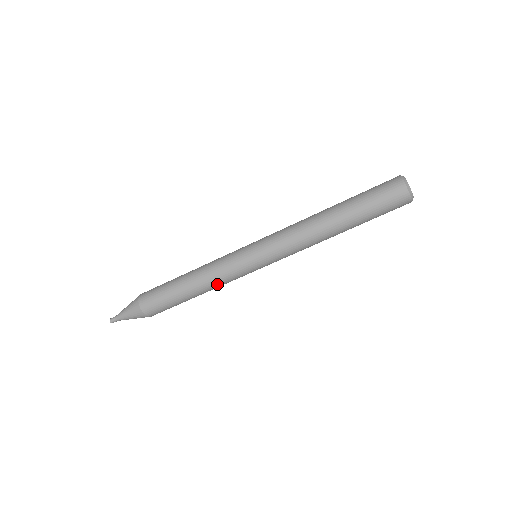
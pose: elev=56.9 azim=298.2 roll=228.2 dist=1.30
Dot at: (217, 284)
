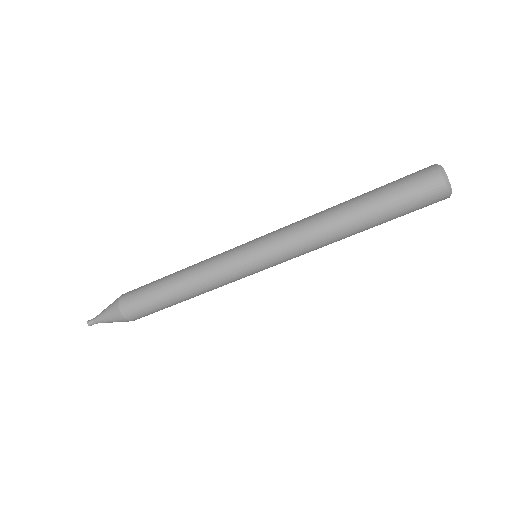
Dot at: (212, 289)
